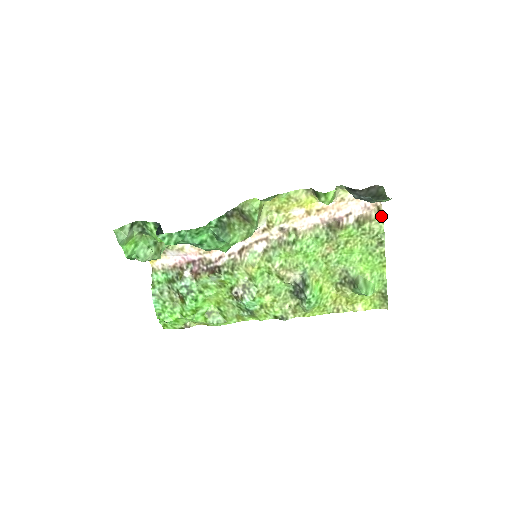
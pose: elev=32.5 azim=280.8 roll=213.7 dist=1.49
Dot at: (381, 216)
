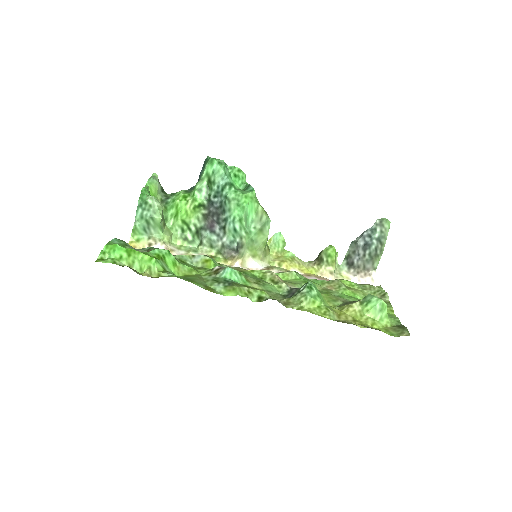
Dot at: (379, 286)
